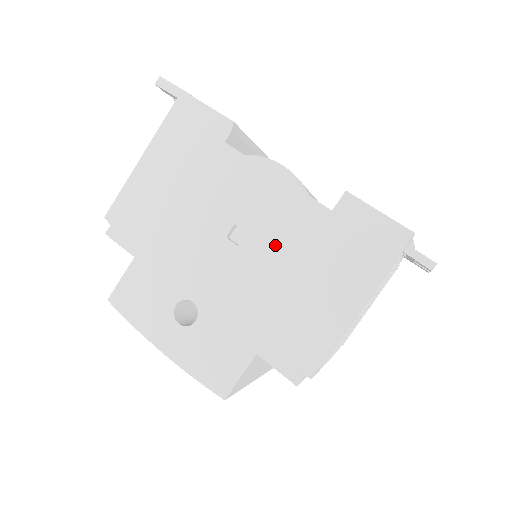
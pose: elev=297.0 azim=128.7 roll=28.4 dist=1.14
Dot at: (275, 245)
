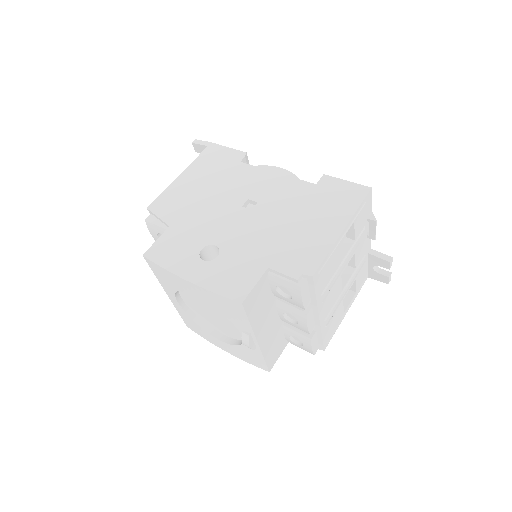
Dot at: (278, 206)
